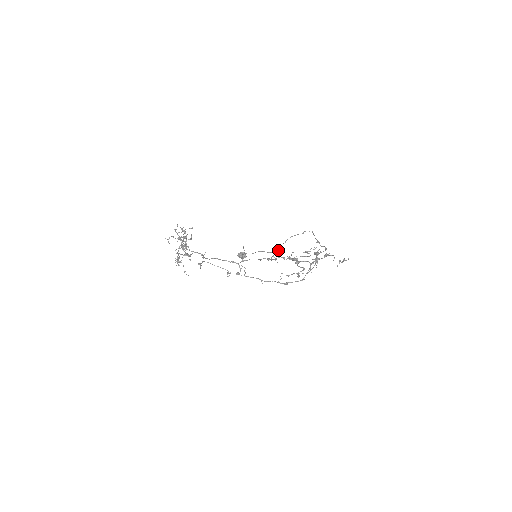
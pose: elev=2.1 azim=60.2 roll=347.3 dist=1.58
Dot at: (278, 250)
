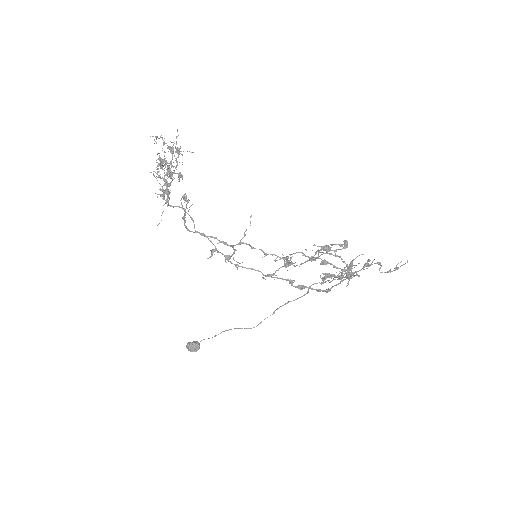
Dot at: (288, 262)
